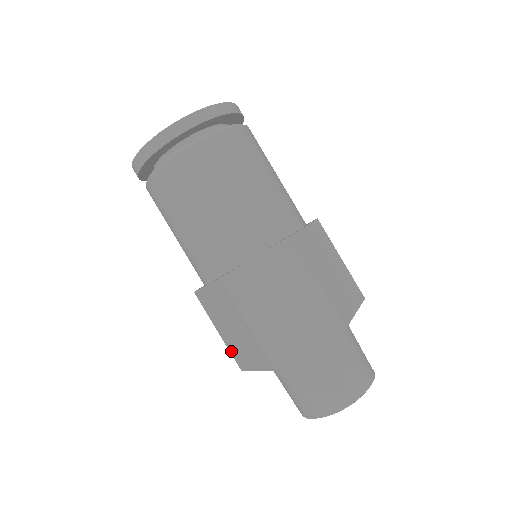
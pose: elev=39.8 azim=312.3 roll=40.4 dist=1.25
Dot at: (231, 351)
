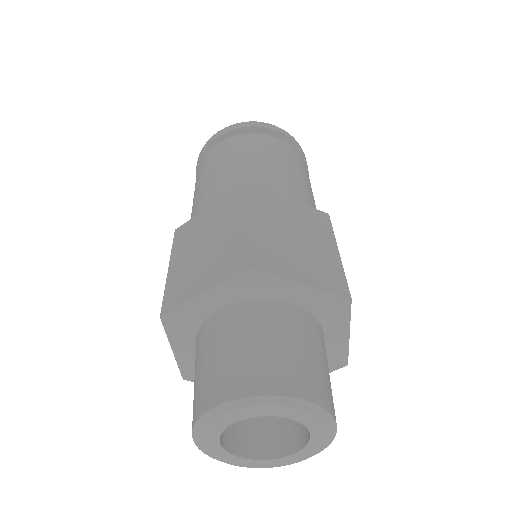
Dot at: occluded
